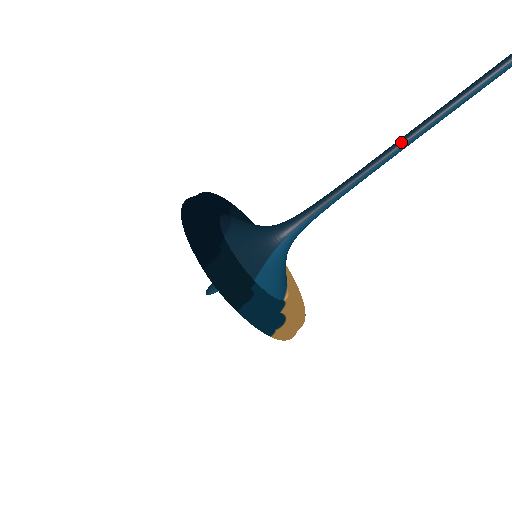
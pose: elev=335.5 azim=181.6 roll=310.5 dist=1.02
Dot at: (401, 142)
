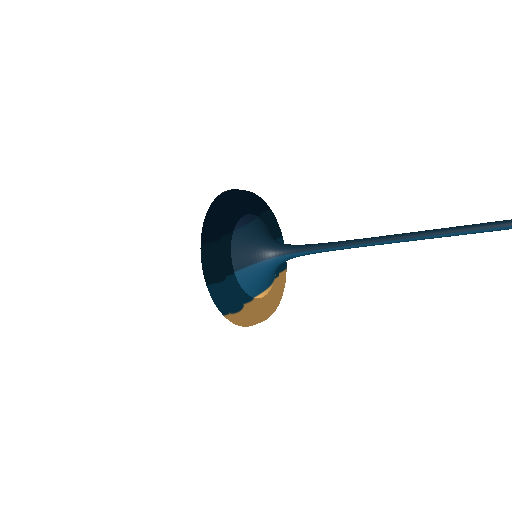
Dot at: (393, 237)
